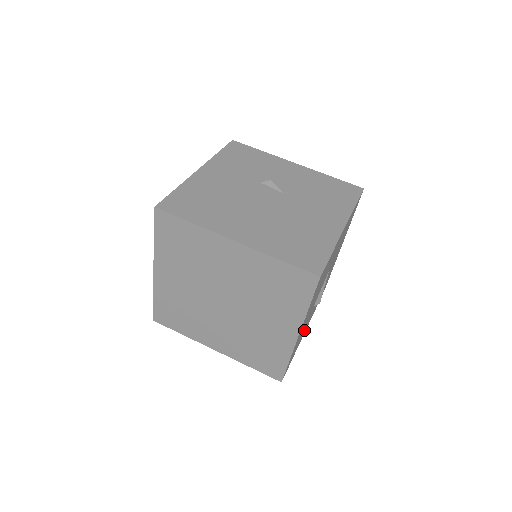
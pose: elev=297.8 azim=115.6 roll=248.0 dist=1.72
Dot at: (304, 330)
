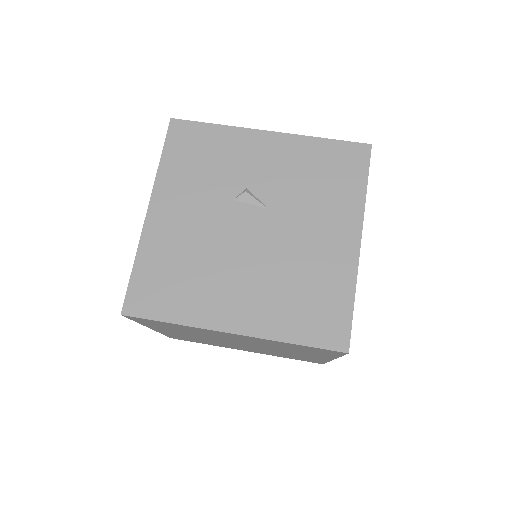
Dot at: occluded
